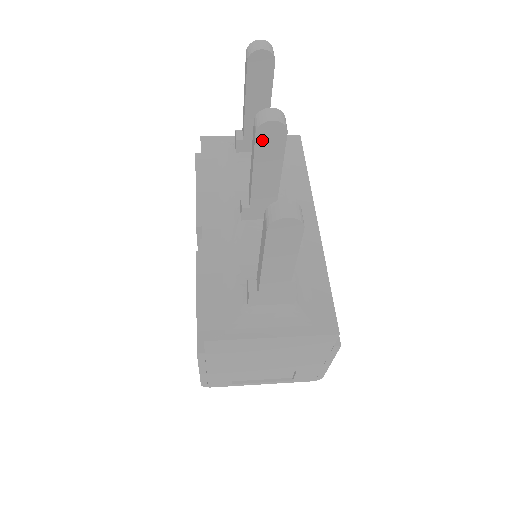
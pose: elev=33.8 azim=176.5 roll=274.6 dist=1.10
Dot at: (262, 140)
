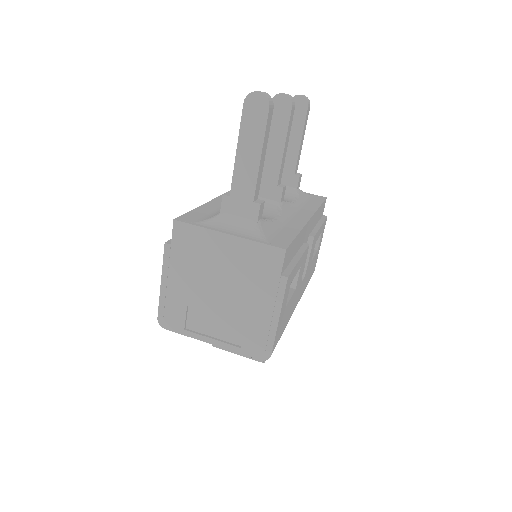
Dot at: (274, 110)
